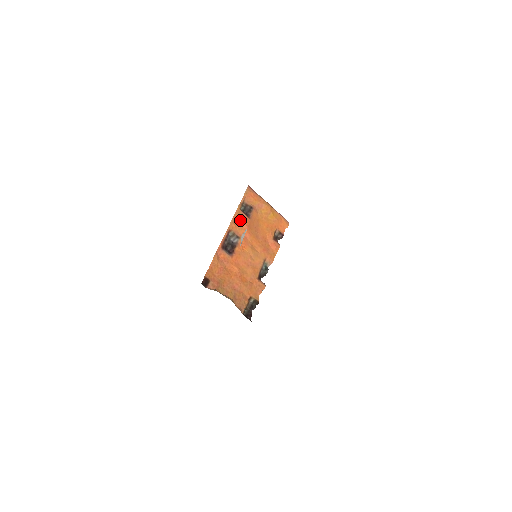
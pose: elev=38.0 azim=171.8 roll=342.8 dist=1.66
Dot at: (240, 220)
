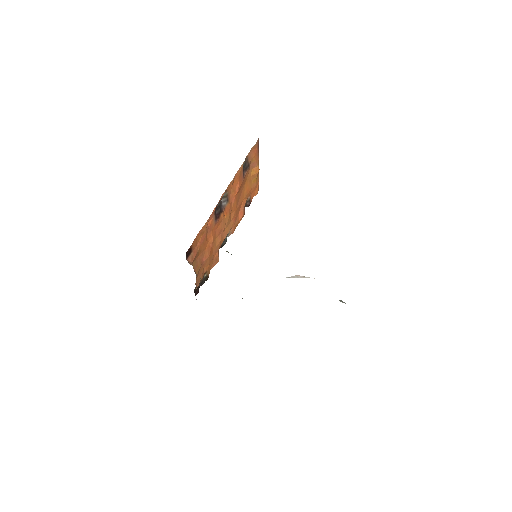
Dot at: (238, 180)
